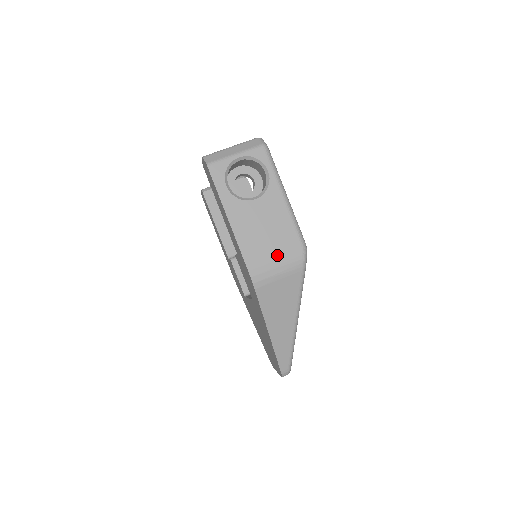
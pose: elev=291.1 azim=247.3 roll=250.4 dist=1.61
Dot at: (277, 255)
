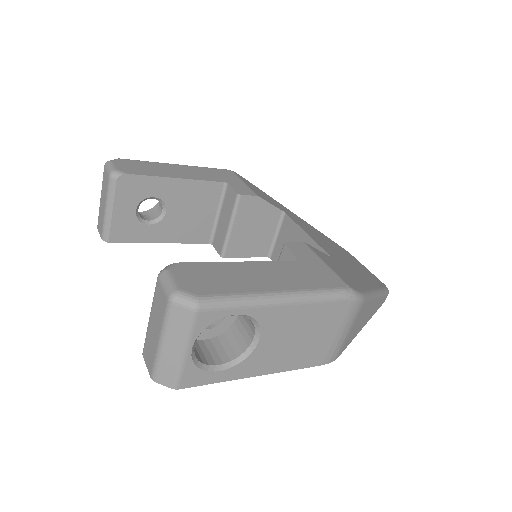
Dot at: (333, 332)
